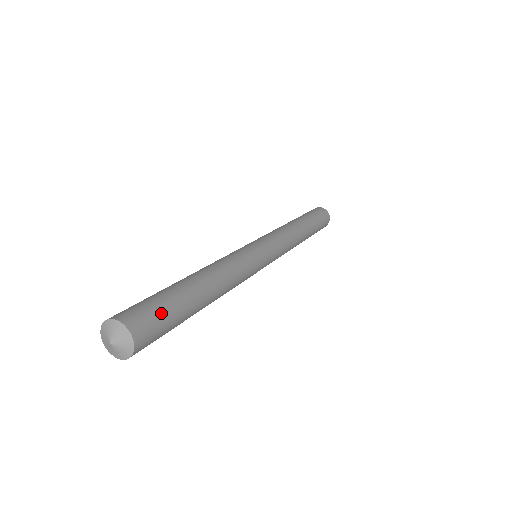
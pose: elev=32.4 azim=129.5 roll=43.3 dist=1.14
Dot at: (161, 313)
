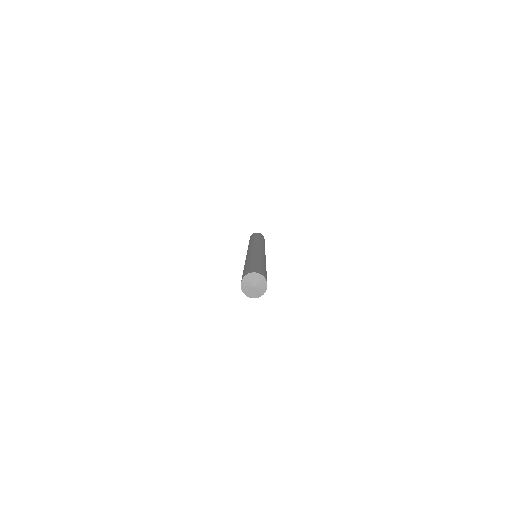
Dot at: occluded
